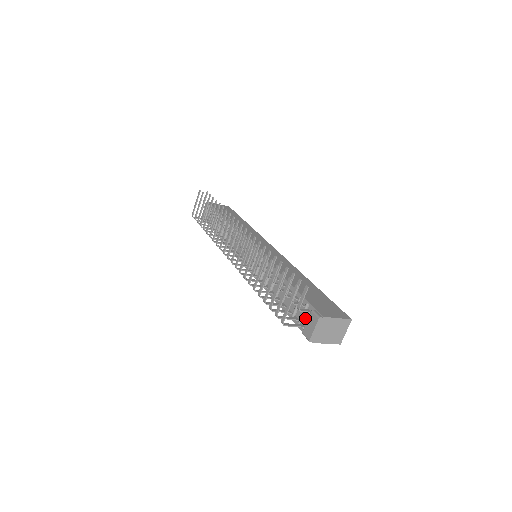
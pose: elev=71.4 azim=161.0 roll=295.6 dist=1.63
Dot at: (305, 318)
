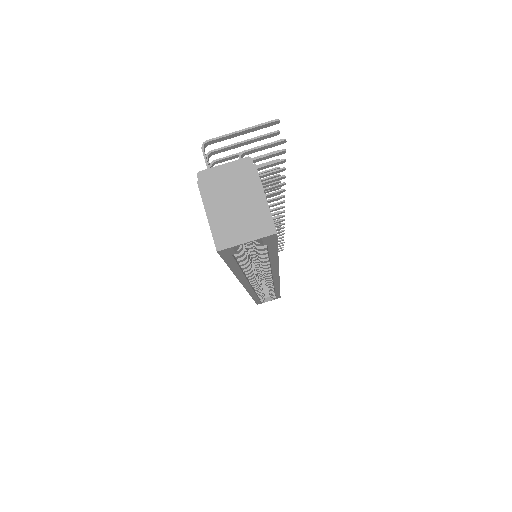
Dot at: occluded
